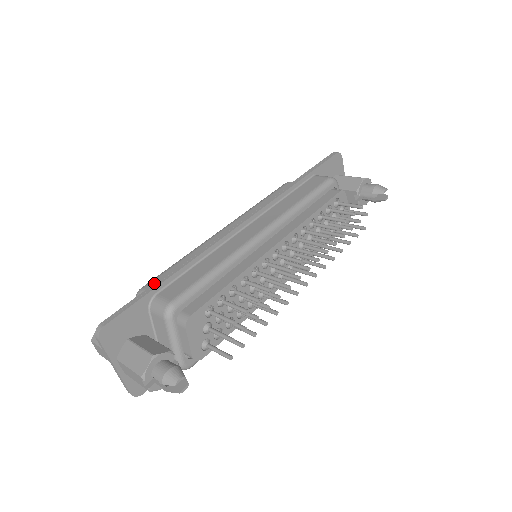
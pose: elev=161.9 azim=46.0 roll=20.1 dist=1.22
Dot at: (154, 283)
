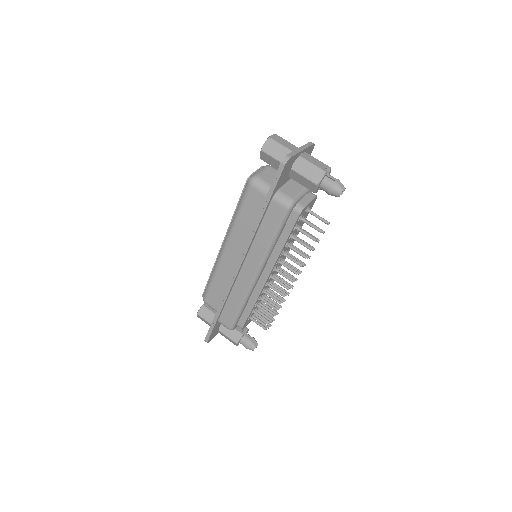
Dot at: (214, 318)
